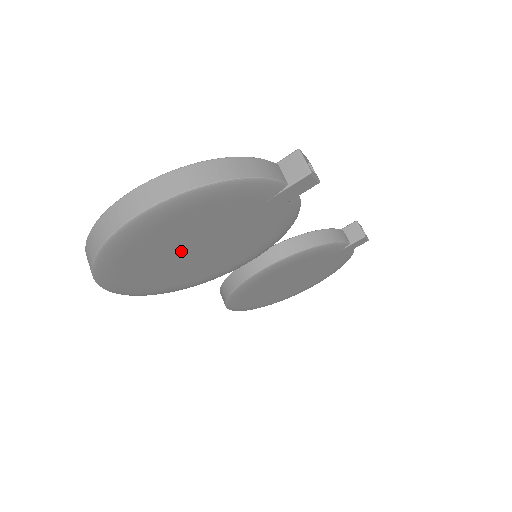
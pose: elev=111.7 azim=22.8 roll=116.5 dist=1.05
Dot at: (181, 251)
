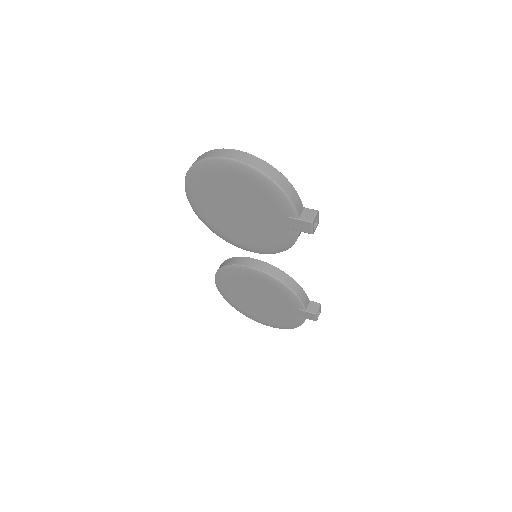
Dot at: (230, 200)
